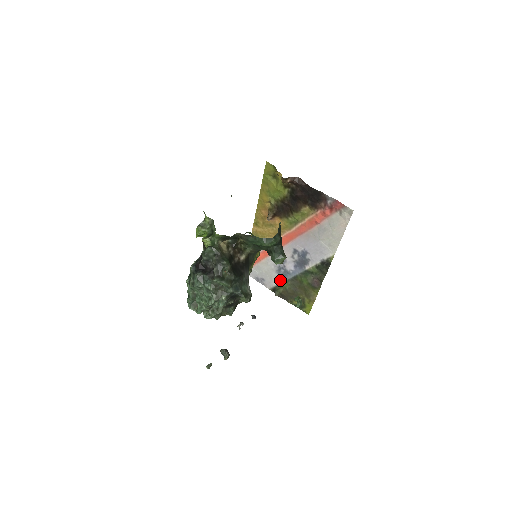
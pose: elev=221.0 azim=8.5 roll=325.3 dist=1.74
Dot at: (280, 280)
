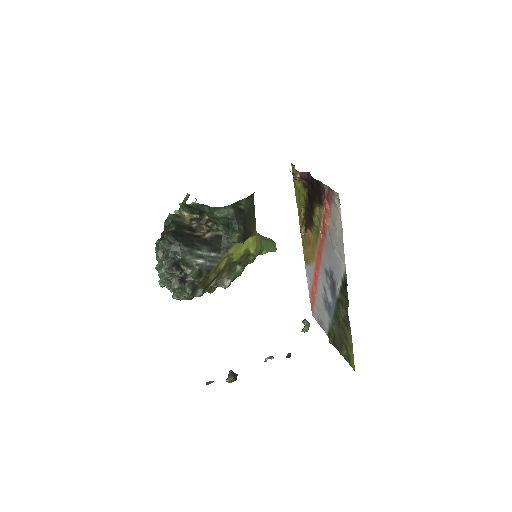
Dot at: (329, 319)
